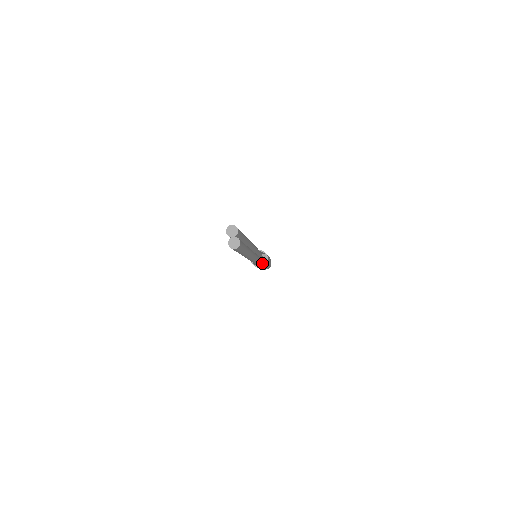
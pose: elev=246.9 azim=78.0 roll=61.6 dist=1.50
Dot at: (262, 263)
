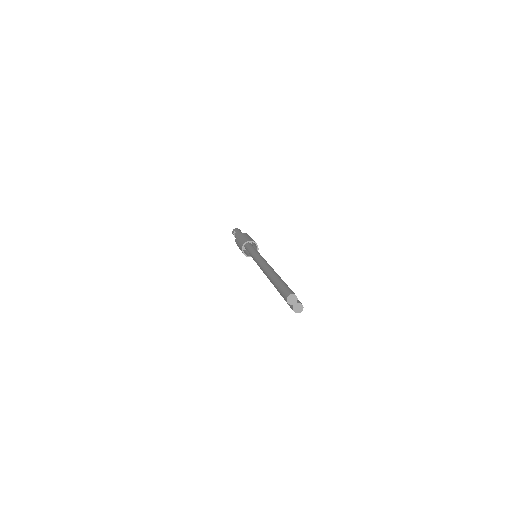
Dot at: occluded
